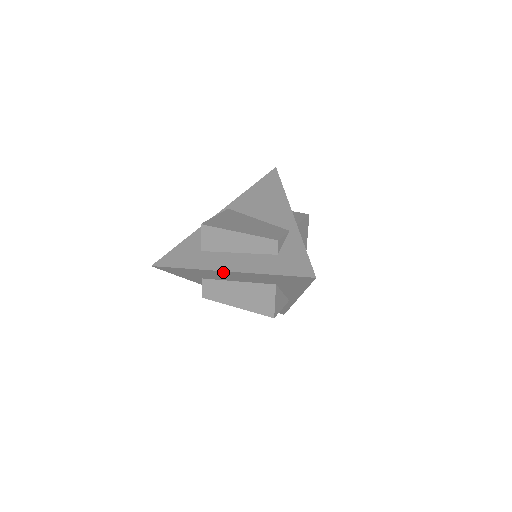
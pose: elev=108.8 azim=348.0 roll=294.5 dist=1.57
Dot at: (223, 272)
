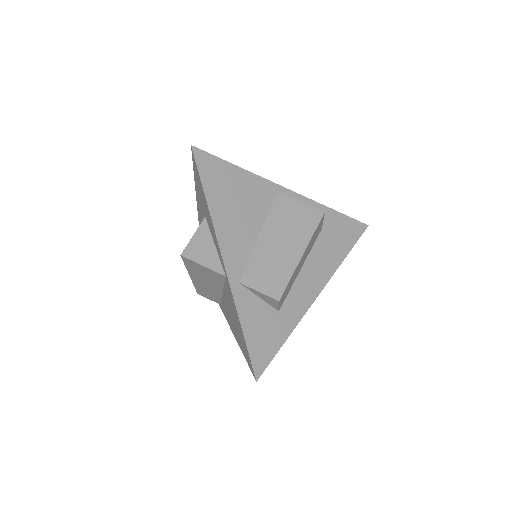
Dot at: occluded
